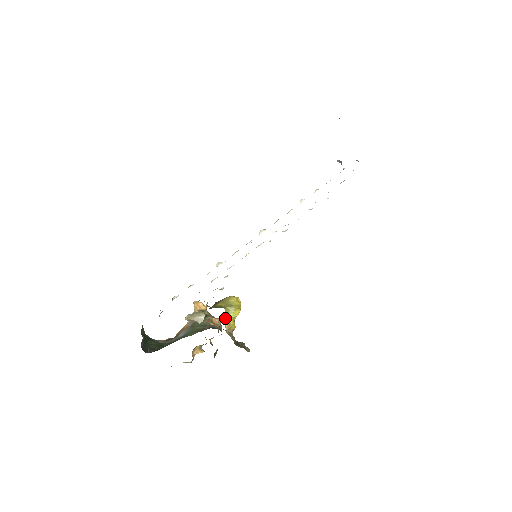
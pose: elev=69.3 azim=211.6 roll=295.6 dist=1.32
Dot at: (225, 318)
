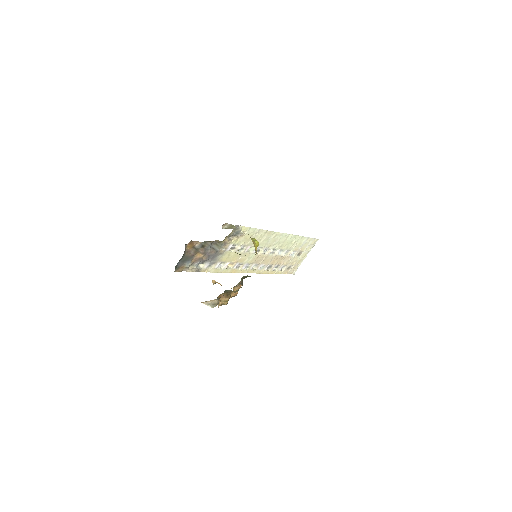
Dot at: occluded
